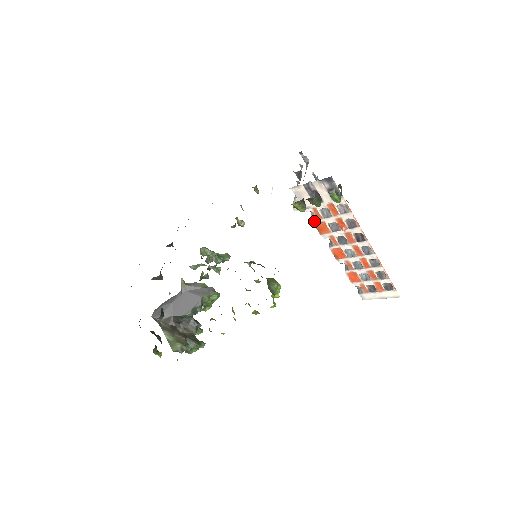
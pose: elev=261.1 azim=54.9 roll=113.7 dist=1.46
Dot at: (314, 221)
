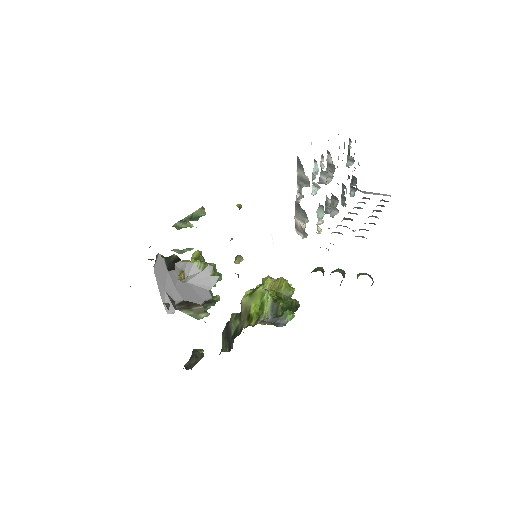
Dot at: occluded
